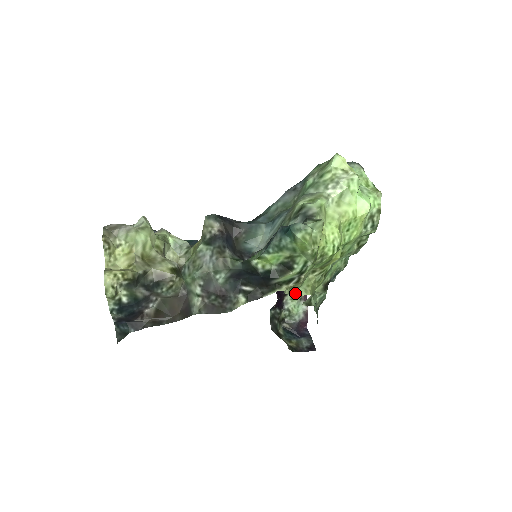
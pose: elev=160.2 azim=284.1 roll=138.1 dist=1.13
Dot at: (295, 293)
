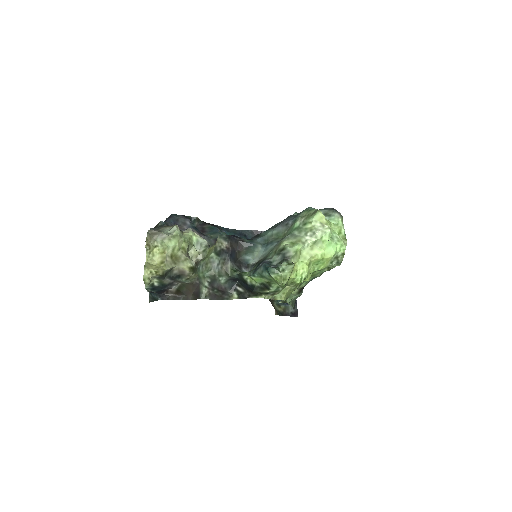
Dot at: (273, 298)
